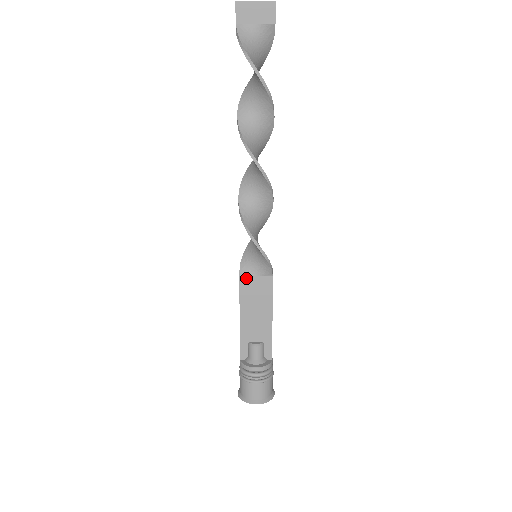
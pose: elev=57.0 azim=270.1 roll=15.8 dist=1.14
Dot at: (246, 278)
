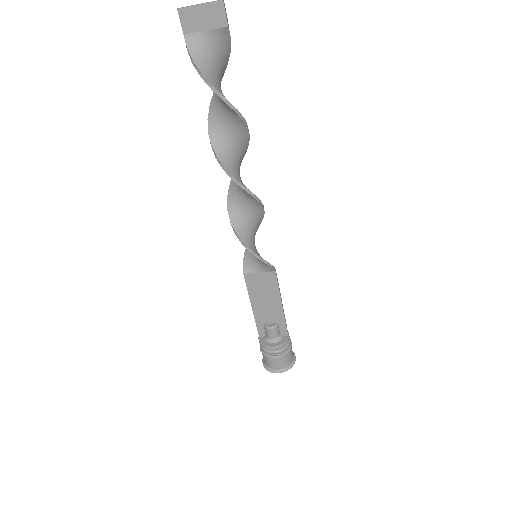
Dot at: (250, 275)
